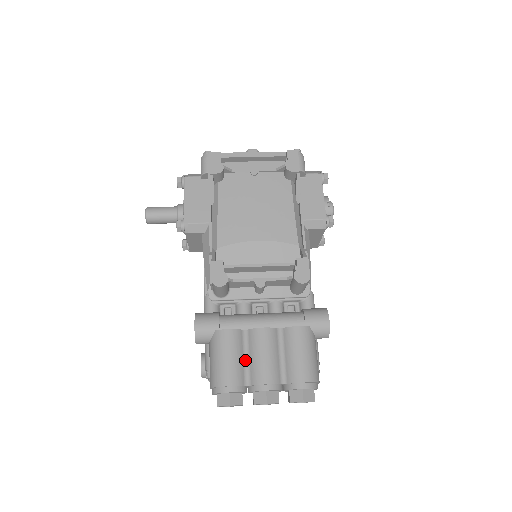
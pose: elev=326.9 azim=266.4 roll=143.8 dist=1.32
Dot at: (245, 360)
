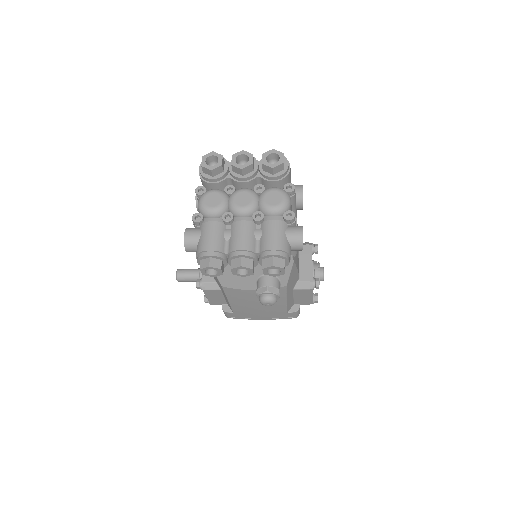
Dot at: occluded
